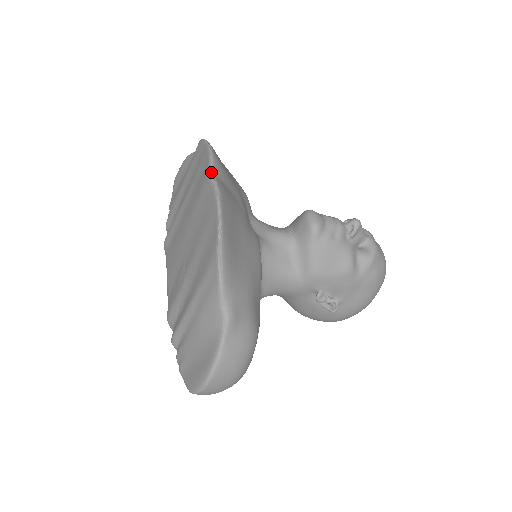
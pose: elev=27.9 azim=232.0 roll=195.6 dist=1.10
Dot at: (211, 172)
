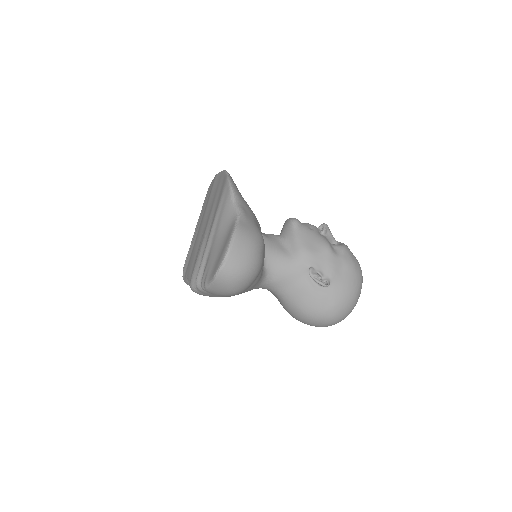
Dot at: occluded
